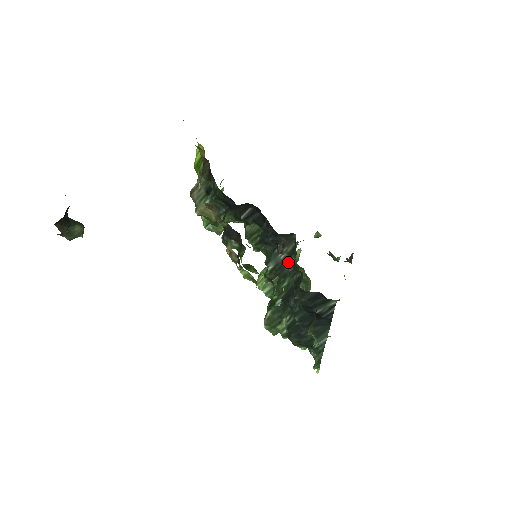
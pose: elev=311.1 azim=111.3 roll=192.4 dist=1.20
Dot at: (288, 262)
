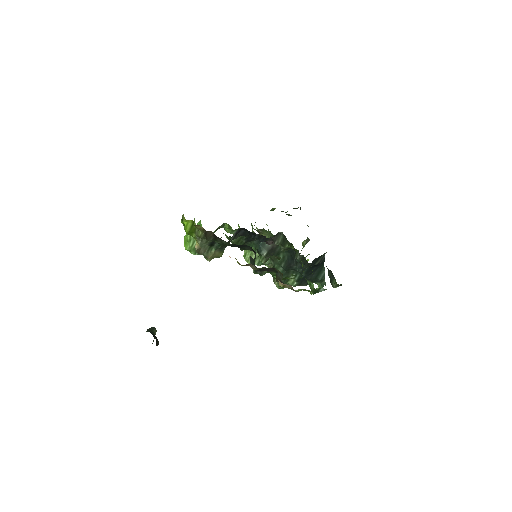
Dot at: (282, 248)
